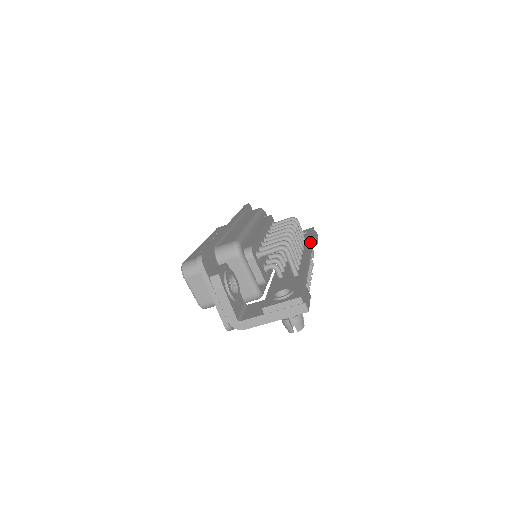
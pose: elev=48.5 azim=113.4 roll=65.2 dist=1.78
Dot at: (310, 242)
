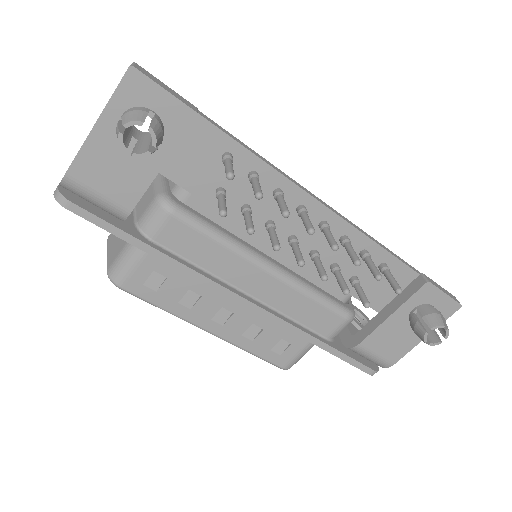
Dot at: (374, 239)
